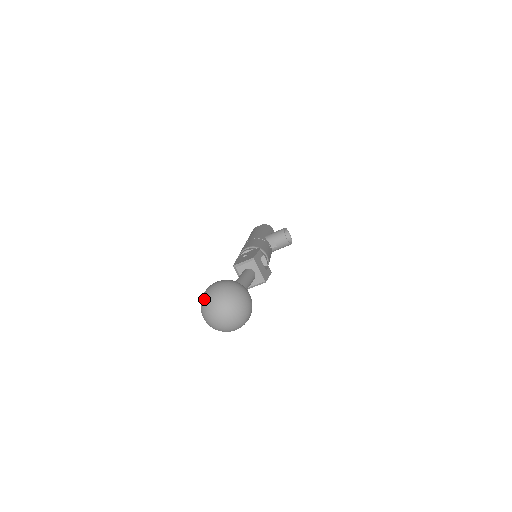
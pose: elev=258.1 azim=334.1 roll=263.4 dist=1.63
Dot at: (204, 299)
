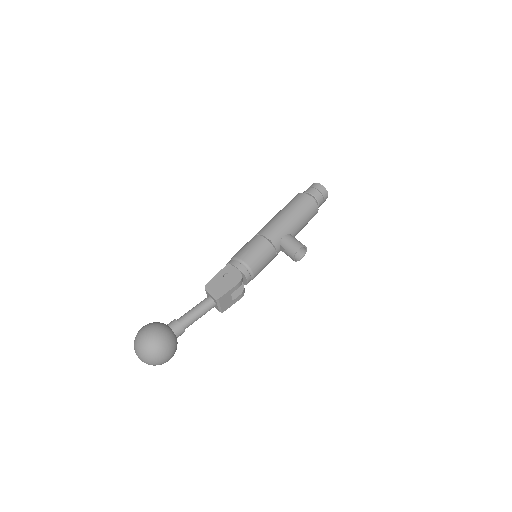
Dot at: (136, 339)
